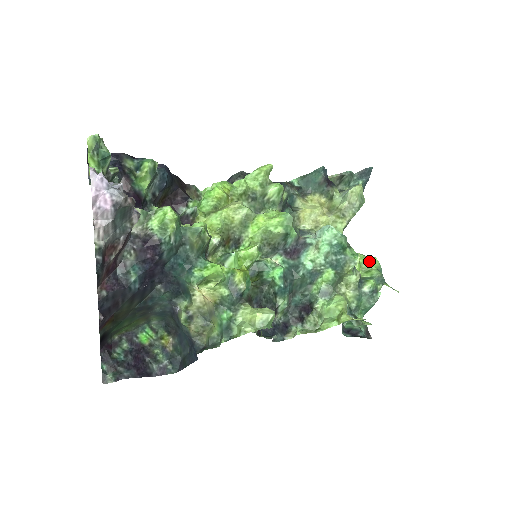
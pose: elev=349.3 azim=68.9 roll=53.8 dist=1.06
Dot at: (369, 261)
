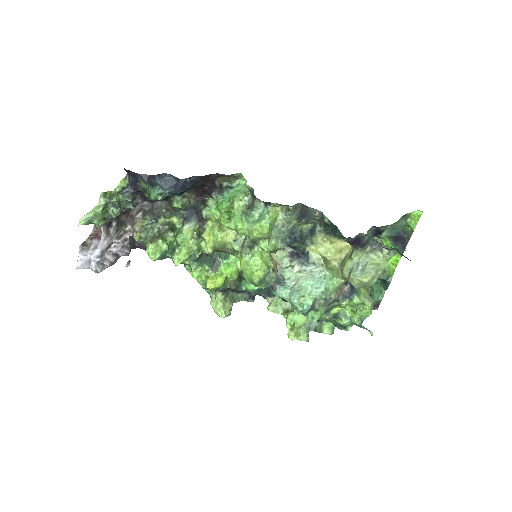
Dot at: (360, 307)
